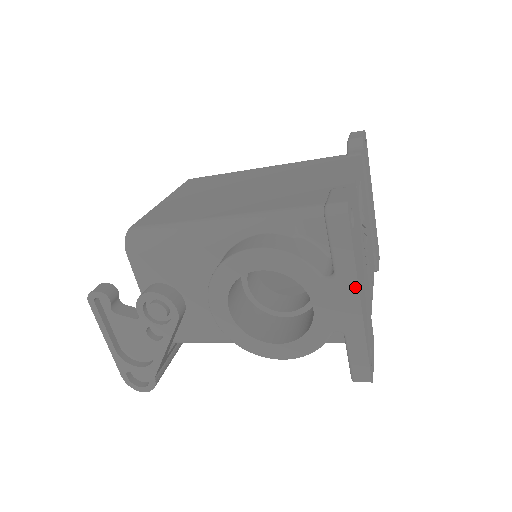
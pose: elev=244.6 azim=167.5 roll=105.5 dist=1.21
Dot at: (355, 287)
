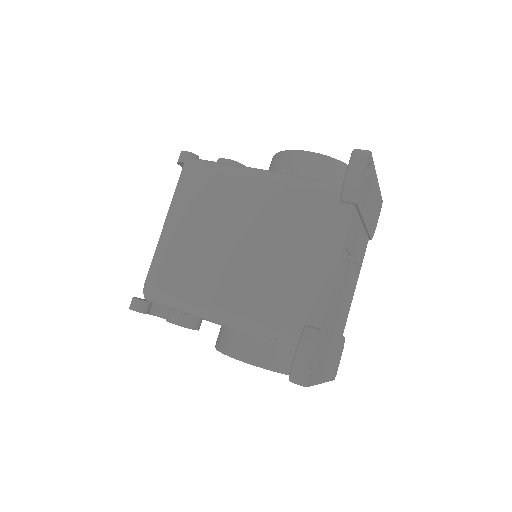
Dot at: occluded
